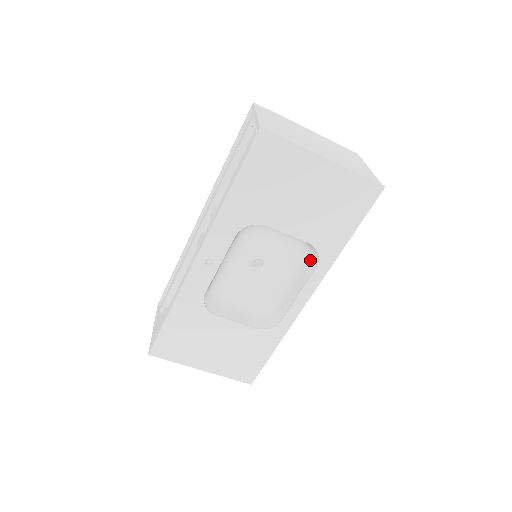
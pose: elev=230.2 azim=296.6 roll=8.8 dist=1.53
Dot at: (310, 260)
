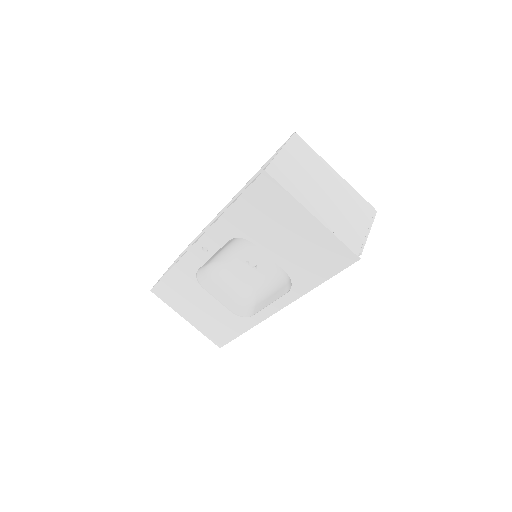
Dot at: (288, 283)
